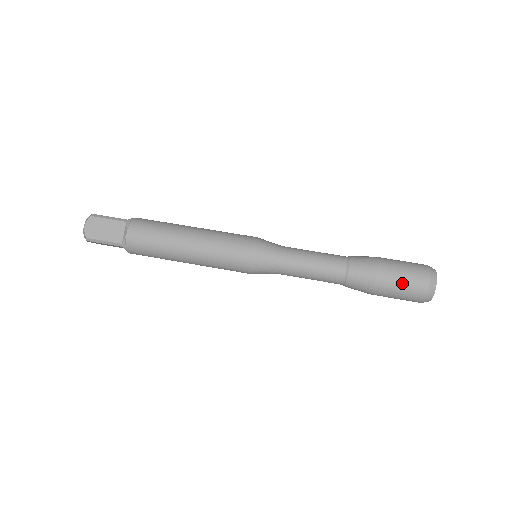
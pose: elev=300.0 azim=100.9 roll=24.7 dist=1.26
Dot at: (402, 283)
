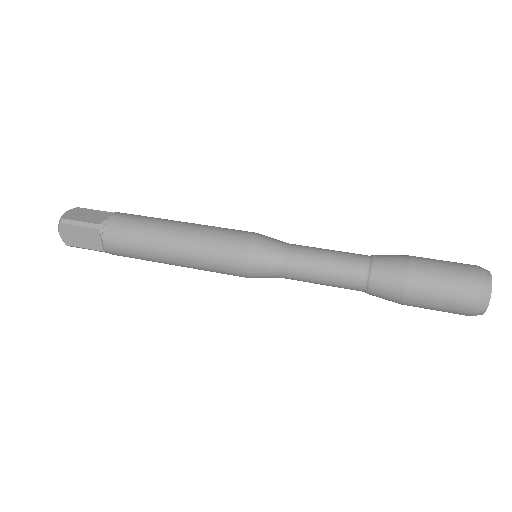
Dot at: (445, 268)
